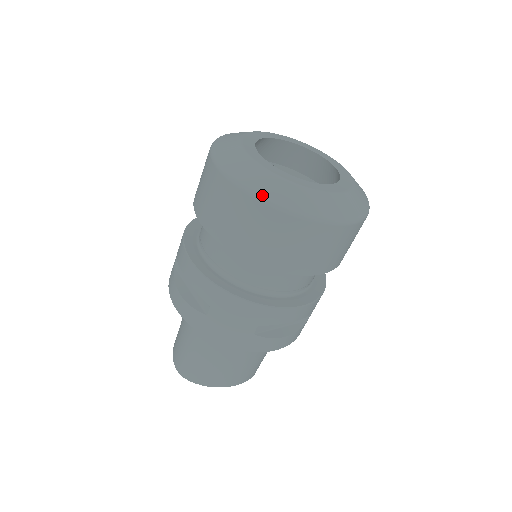
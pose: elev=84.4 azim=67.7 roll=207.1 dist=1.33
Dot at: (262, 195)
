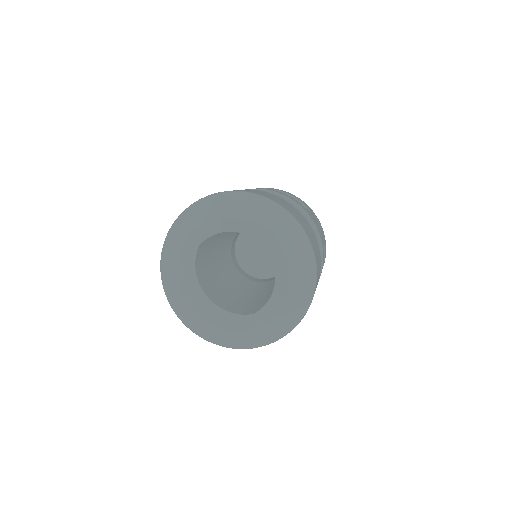
Dot at: (250, 348)
